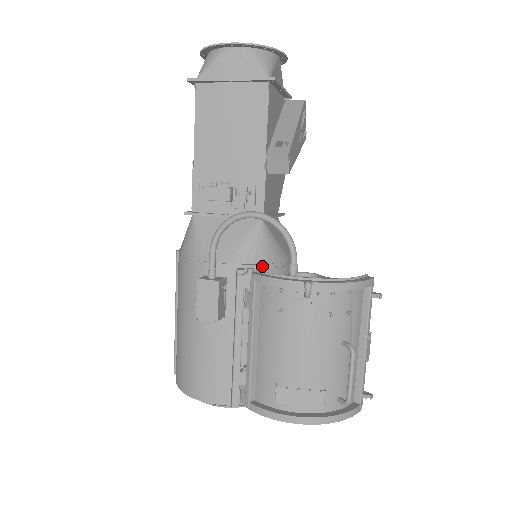
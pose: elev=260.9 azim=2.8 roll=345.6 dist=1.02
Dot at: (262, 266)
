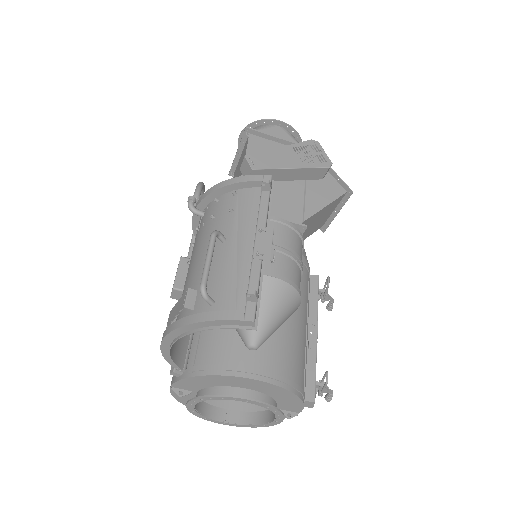
Dot at: occluded
